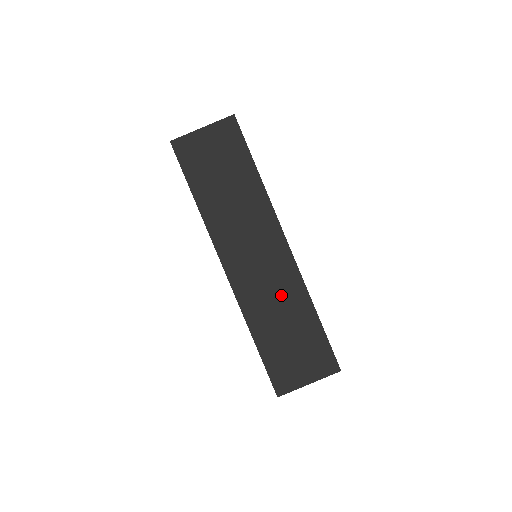
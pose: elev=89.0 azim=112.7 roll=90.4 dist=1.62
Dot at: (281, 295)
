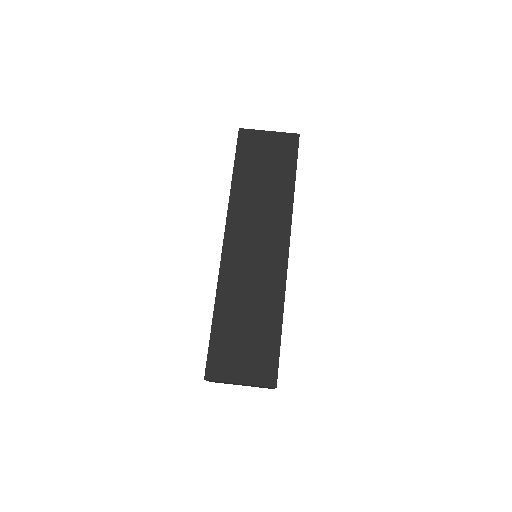
Dot at: (259, 289)
